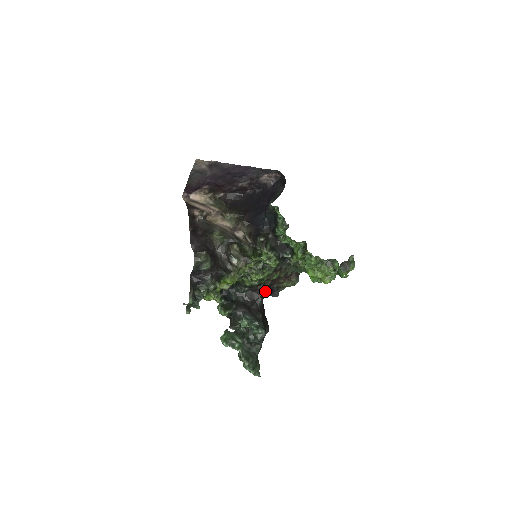
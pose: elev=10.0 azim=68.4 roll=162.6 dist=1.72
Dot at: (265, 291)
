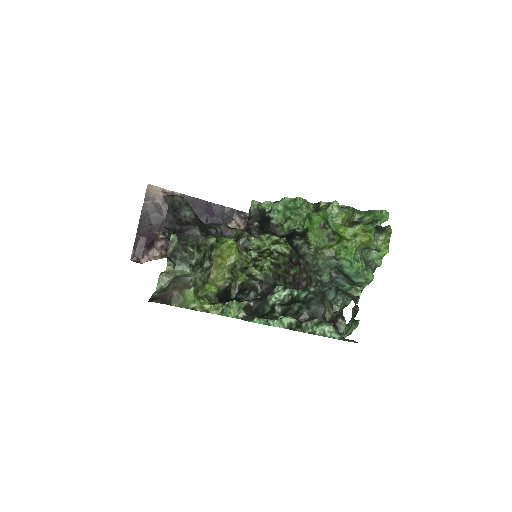
Dot at: occluded
